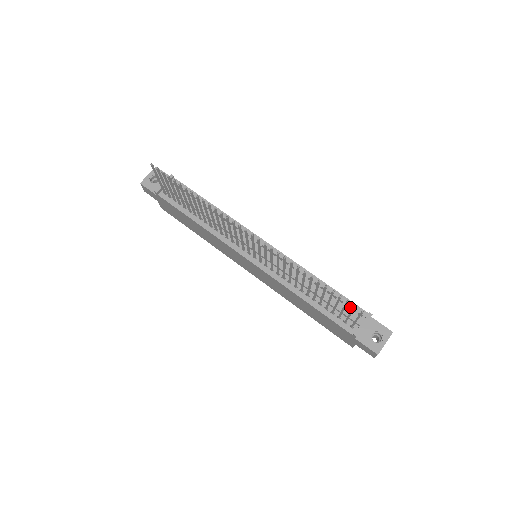
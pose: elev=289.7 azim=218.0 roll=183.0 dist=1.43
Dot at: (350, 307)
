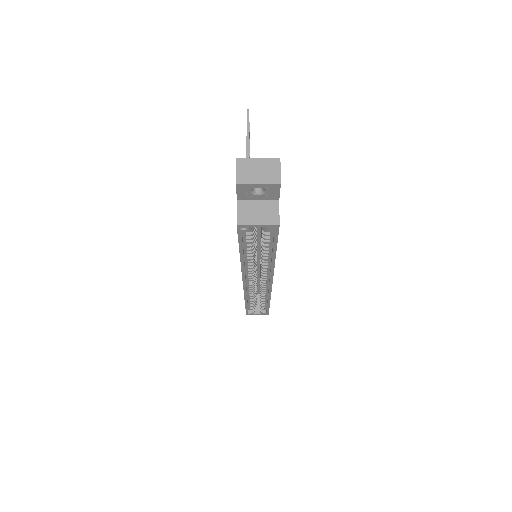
Dot at: occluded
